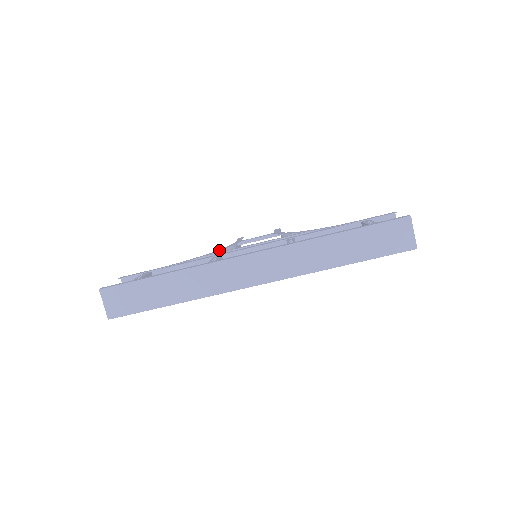
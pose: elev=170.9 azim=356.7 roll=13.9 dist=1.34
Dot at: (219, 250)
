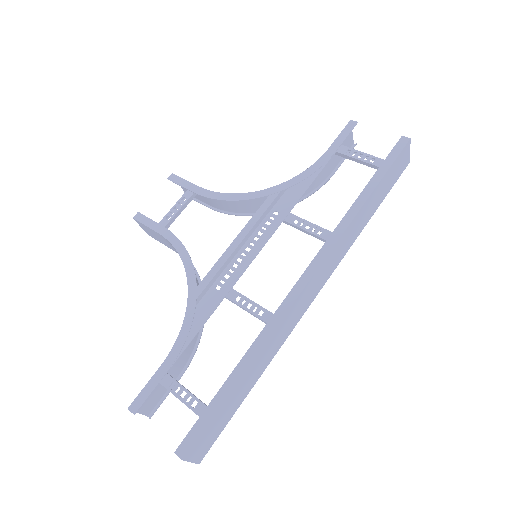
Dot at: (192, 273)
